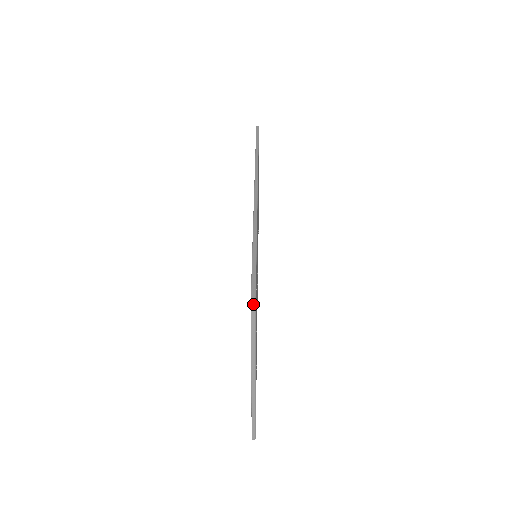
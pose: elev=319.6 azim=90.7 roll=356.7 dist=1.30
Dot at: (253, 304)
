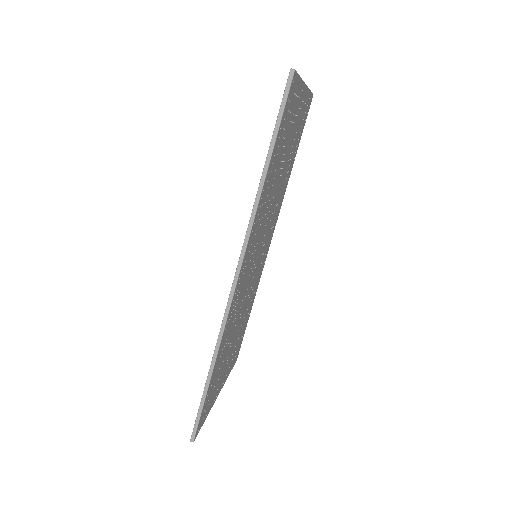
Dot at: (192, 441)
